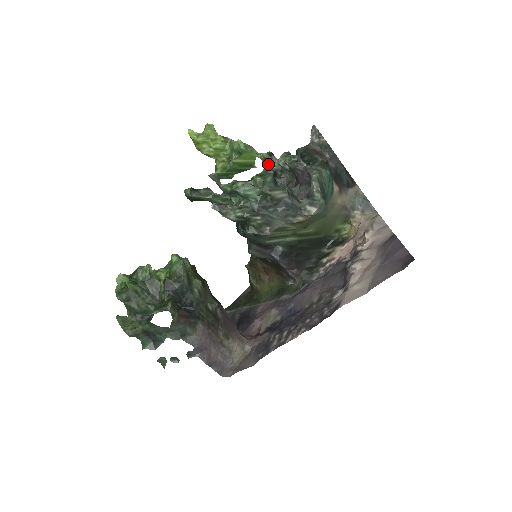
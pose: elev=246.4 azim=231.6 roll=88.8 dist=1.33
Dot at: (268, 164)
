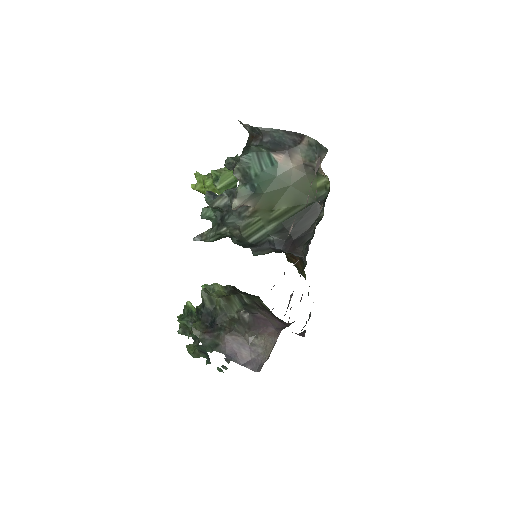
Dot at: occluded
